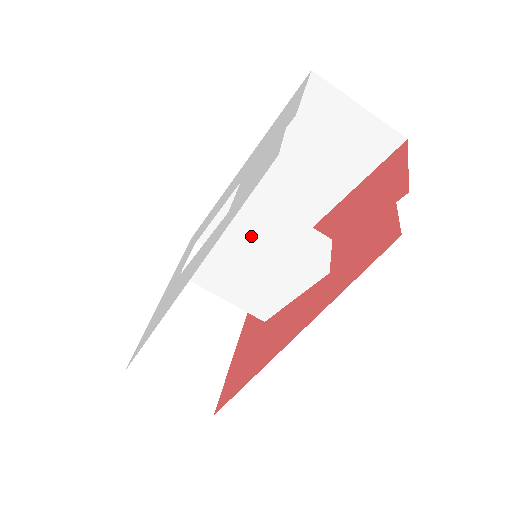
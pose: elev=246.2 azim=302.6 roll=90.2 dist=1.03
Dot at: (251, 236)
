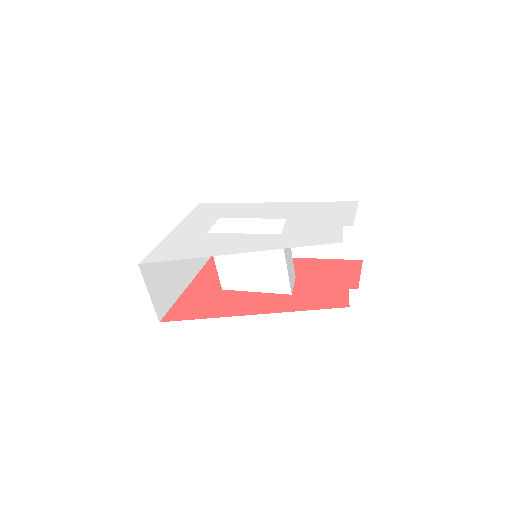
Dot at: (277, 251)
